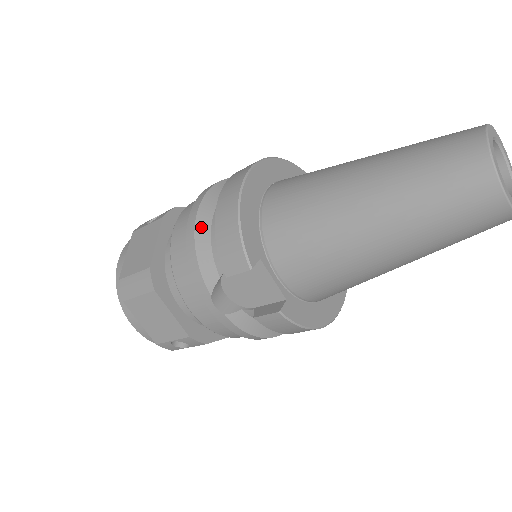
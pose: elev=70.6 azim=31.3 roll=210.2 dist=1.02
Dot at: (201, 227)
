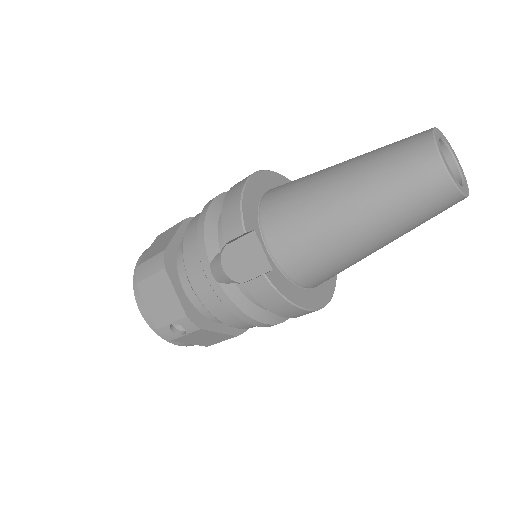
Dot at: (212, 212)
